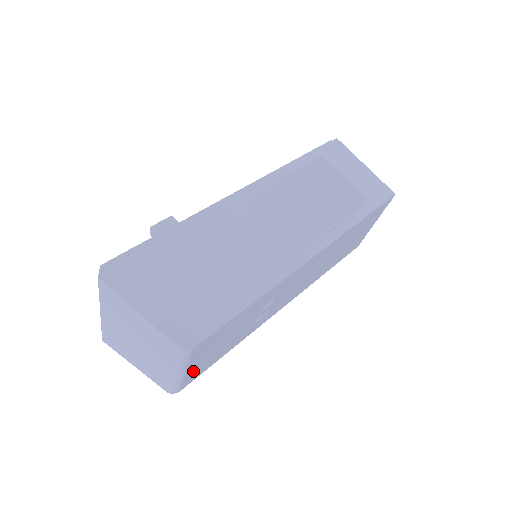
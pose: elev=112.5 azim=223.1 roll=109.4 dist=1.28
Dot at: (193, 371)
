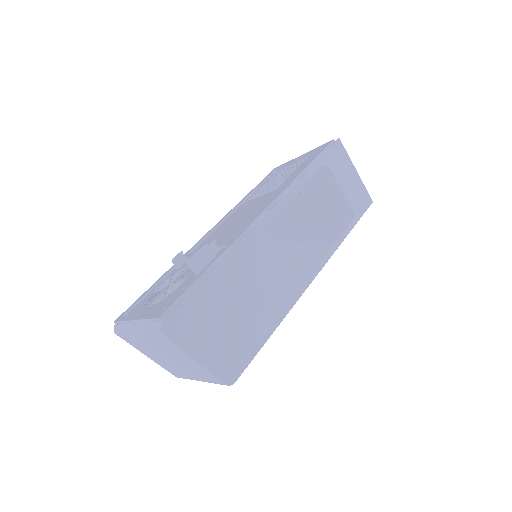
Dot at: occluded
